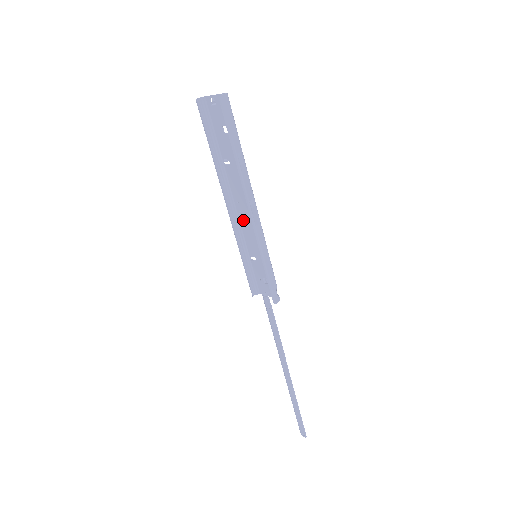
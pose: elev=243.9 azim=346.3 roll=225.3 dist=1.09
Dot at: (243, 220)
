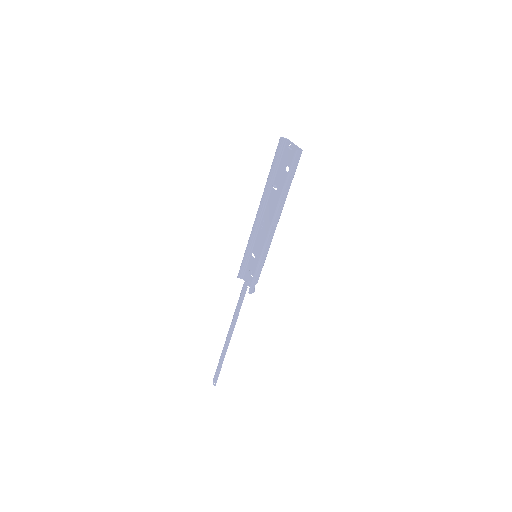
Dot at: (262, 228)
